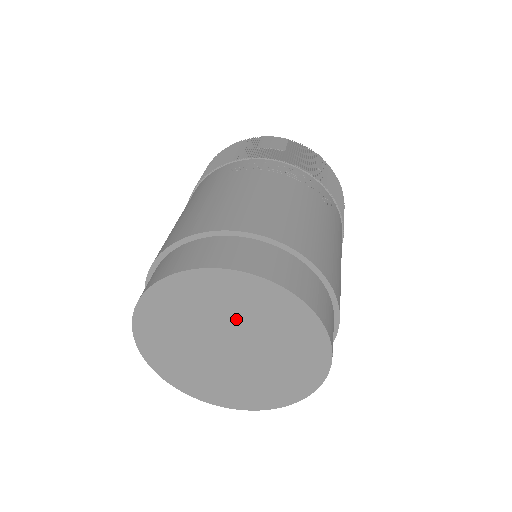
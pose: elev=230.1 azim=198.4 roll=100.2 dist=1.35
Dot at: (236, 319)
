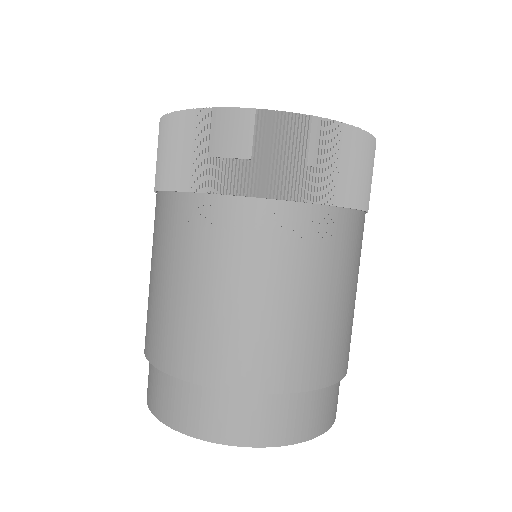
Dot at: occluded
